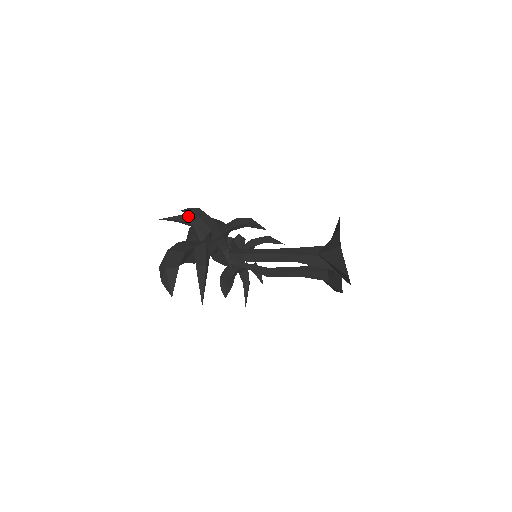
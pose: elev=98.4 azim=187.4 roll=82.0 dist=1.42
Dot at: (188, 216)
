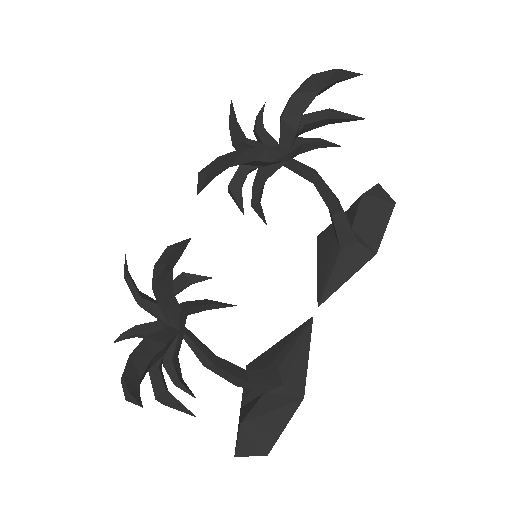
Dot at: (234, 135)
